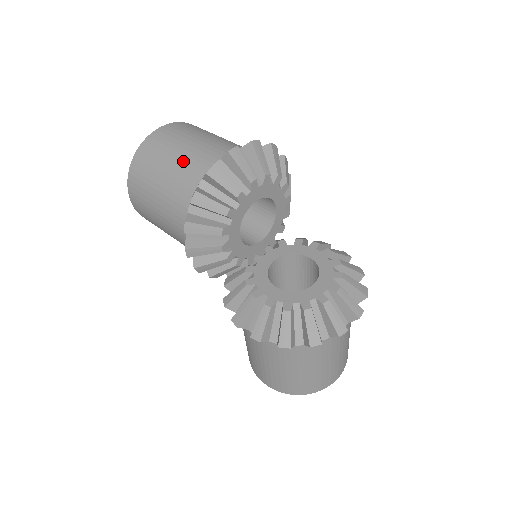
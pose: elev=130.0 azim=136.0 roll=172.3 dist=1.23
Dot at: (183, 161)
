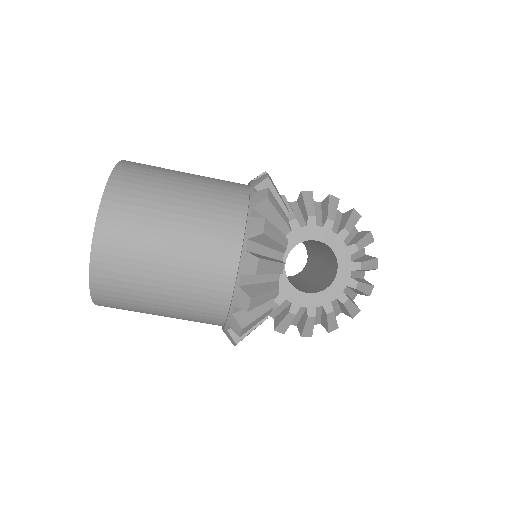
Dot at: (183, 284)
